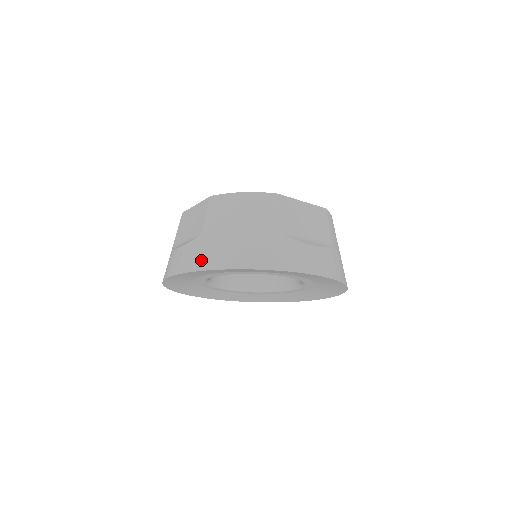
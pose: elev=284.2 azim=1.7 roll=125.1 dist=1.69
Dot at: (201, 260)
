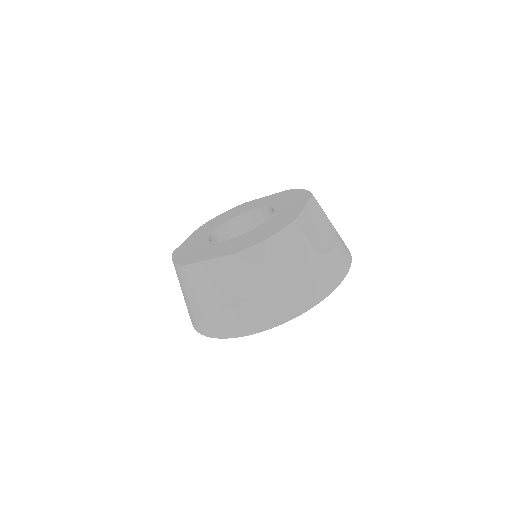
Dot at: (269, 318)
